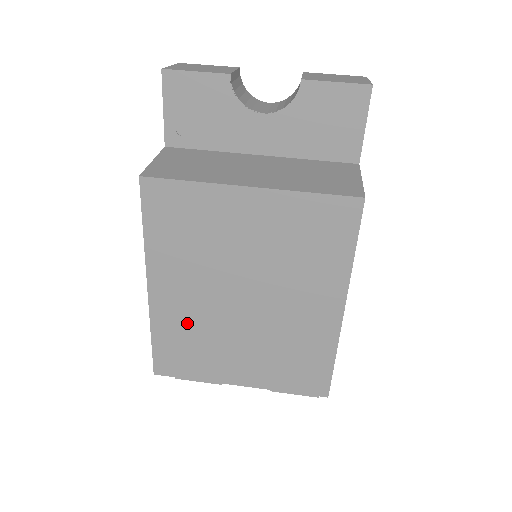
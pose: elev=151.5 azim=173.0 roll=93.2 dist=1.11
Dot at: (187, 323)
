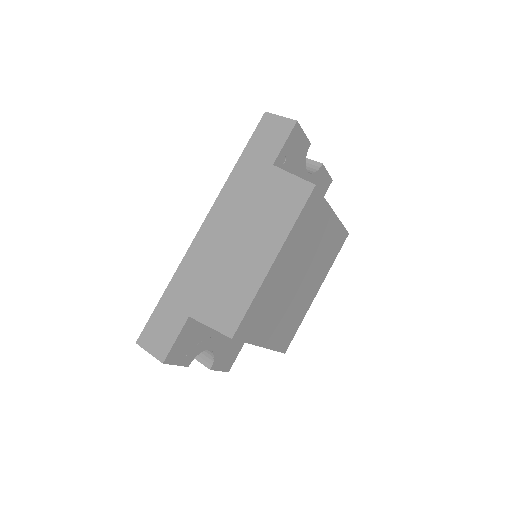
Dot at: (272, 293)
